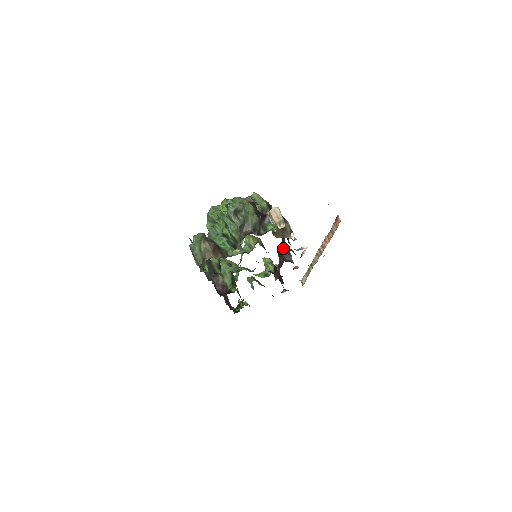
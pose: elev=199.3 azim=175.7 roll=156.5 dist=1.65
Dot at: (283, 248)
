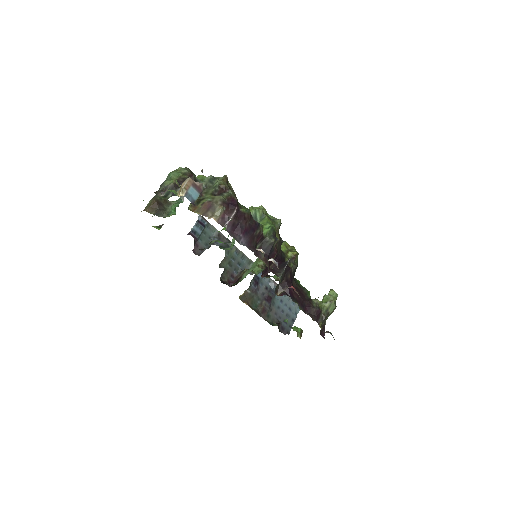
Dot at: (267, 252)
